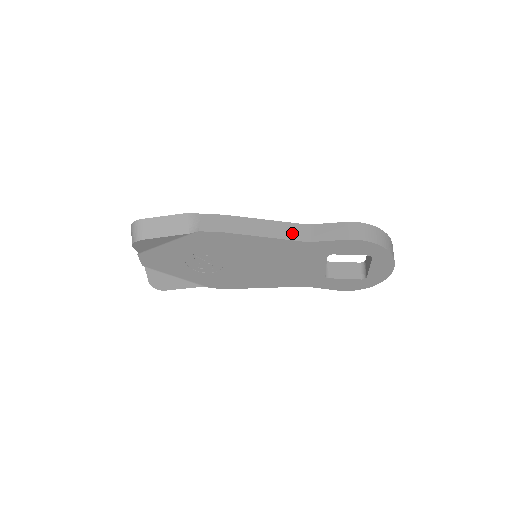
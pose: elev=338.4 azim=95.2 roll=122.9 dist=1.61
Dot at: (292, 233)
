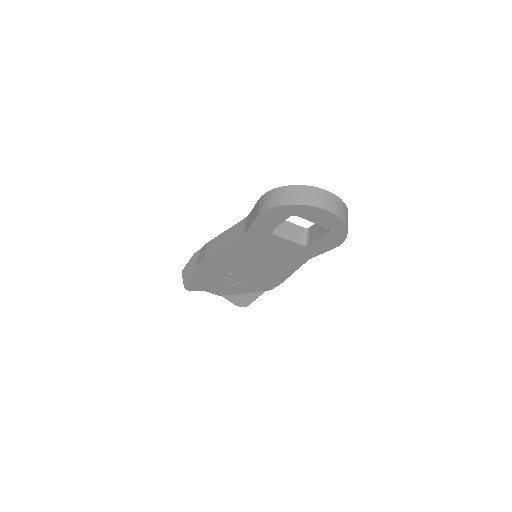
Dot at: (237, 232)
